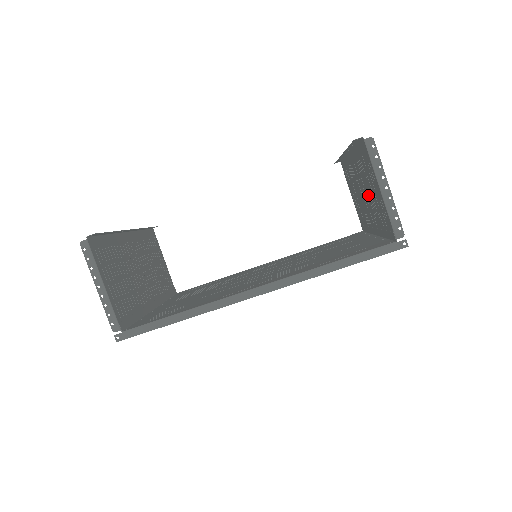
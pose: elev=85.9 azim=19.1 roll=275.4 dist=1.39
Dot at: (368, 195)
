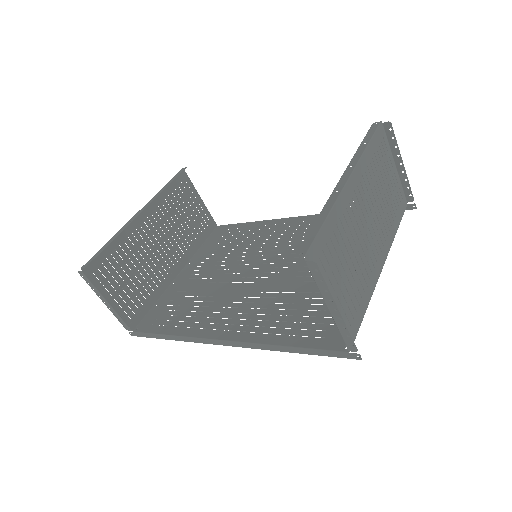
Dot at: (357, 251)
